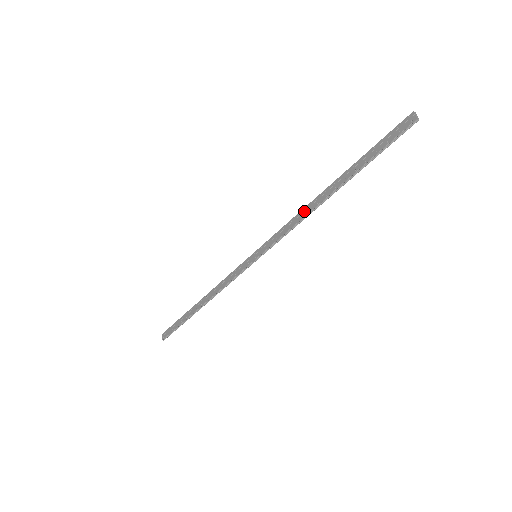
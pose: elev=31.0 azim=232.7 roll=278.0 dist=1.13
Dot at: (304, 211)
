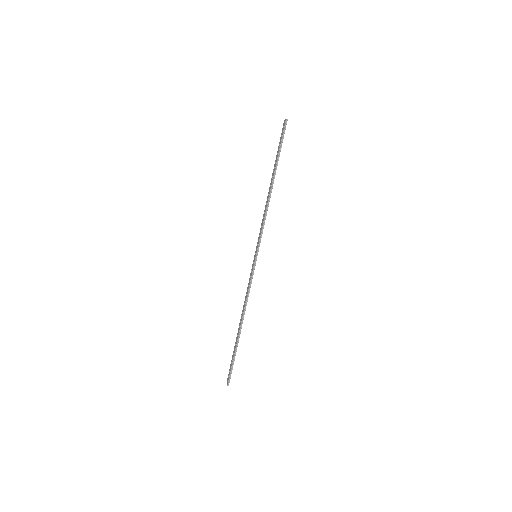
Dot at: (266, 205)
